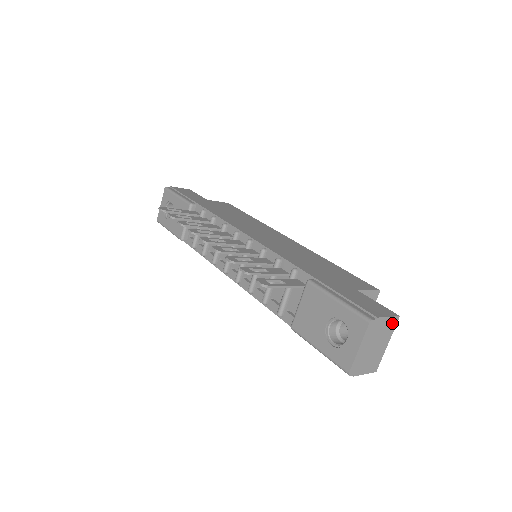
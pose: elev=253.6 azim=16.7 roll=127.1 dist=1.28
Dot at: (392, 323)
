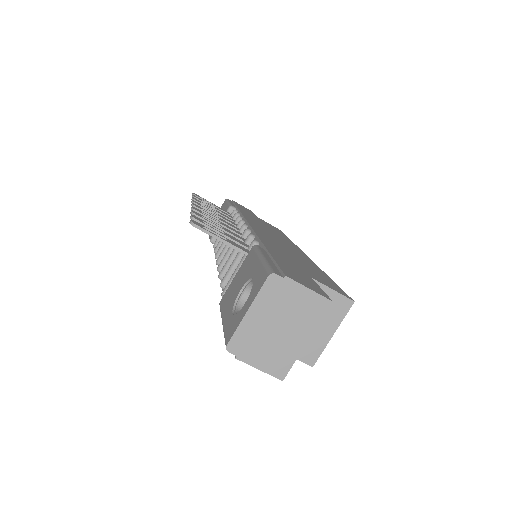
Dot at: (316, 305)
